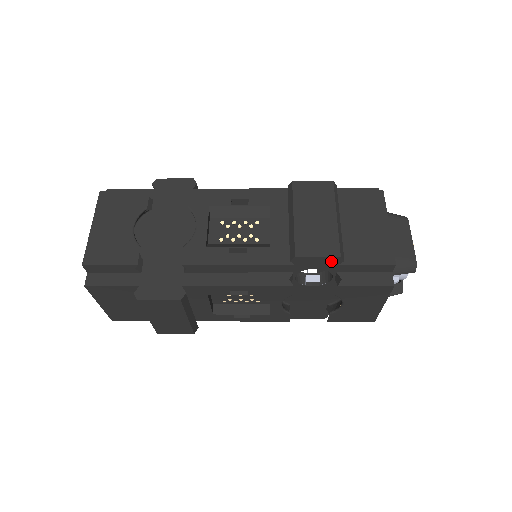
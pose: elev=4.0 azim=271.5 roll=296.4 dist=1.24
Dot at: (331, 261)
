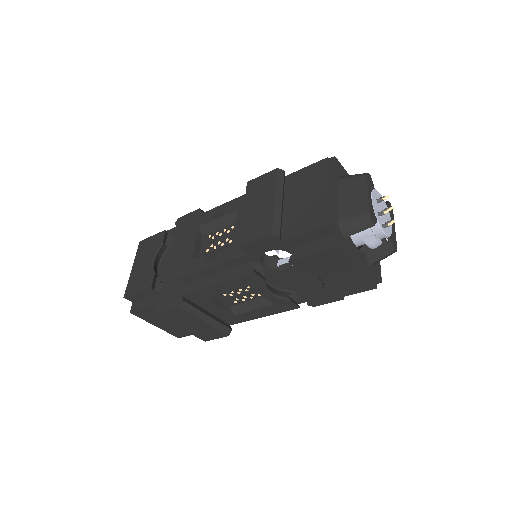
Dot at: (270, 240)
